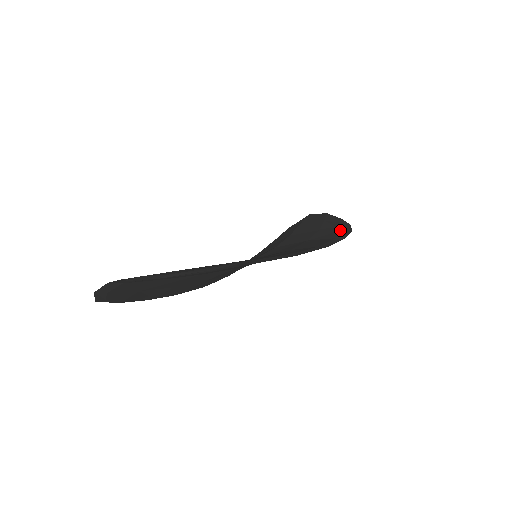
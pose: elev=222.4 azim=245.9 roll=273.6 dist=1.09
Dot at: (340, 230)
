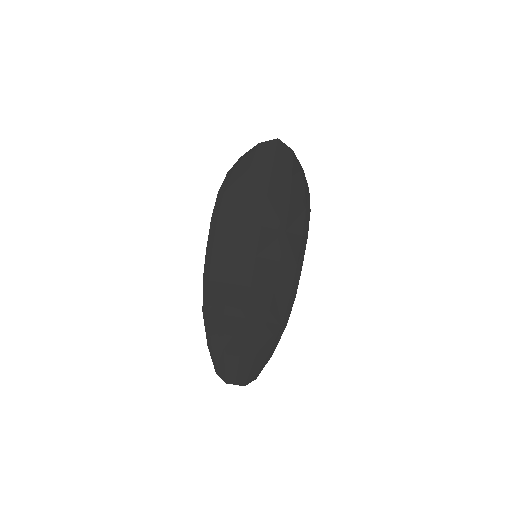
Dot at: (304, 210)
